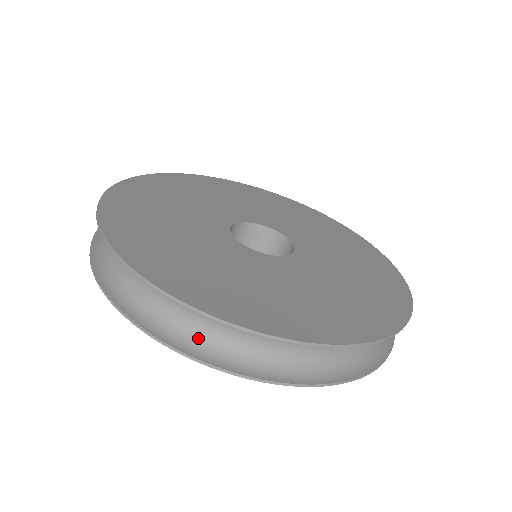
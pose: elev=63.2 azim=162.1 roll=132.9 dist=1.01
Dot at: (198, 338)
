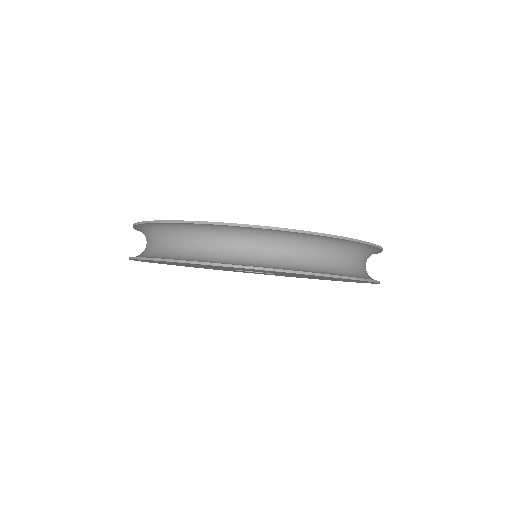
Dot at: (177, 254)
